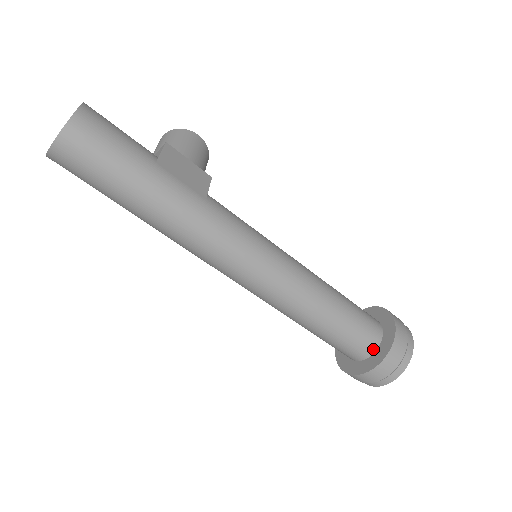
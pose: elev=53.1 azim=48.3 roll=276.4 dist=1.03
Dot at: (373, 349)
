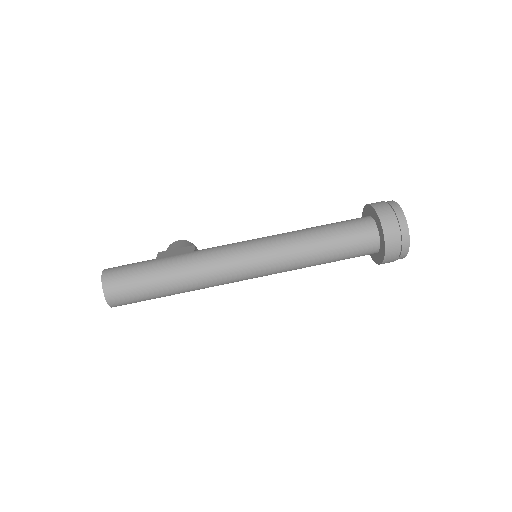
Dot at: (375, 229)
